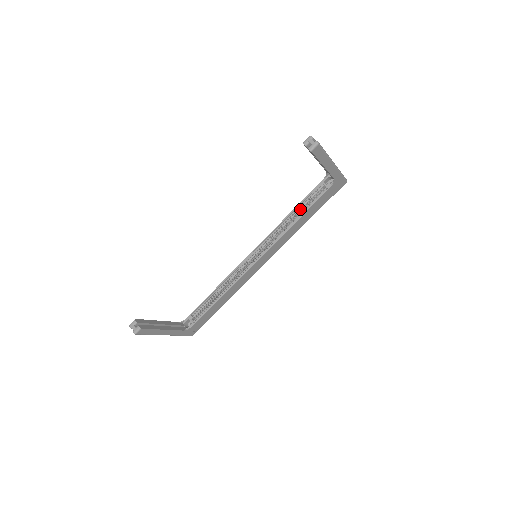
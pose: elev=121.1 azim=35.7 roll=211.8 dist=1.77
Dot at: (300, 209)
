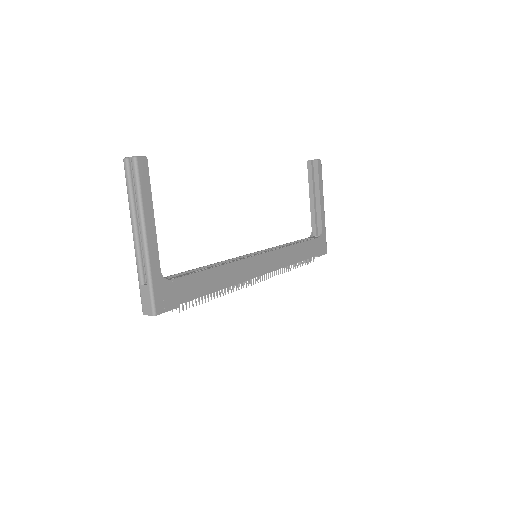
Dot at: occluded
